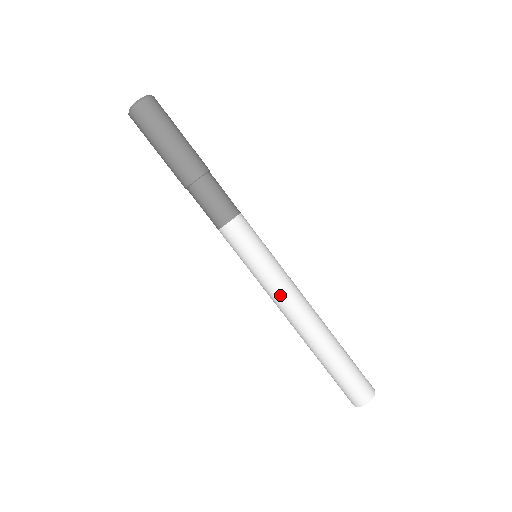
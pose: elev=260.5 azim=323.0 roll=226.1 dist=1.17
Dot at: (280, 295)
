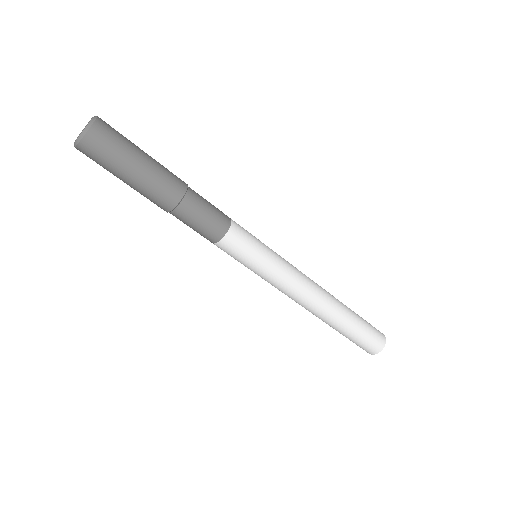
Dot at: (287, 290)
